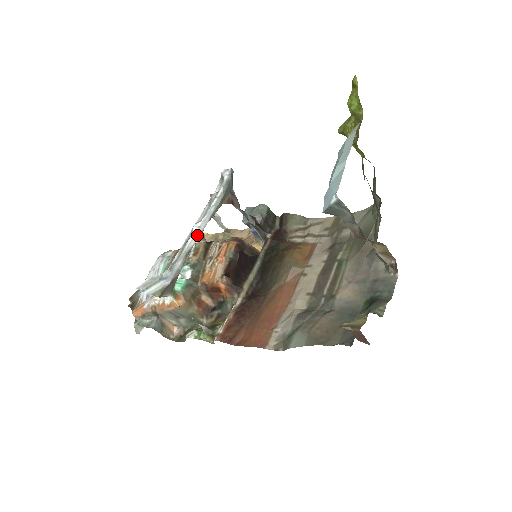
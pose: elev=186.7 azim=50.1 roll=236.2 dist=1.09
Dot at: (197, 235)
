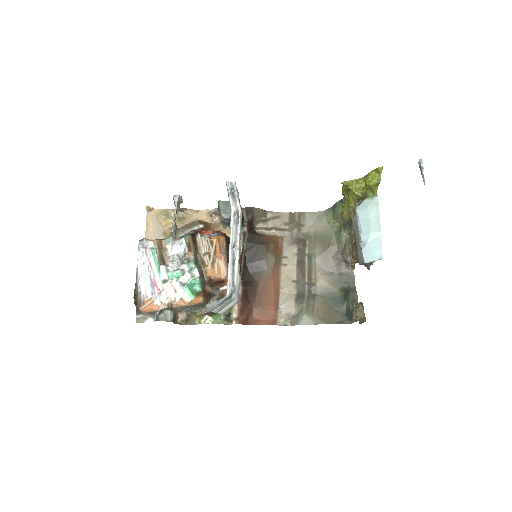
Dot at: (239, 256)
